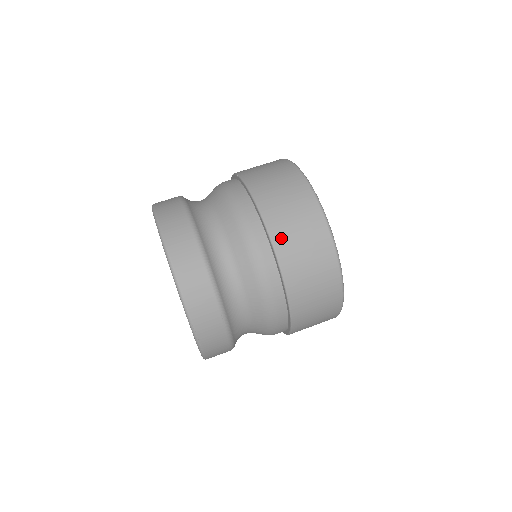
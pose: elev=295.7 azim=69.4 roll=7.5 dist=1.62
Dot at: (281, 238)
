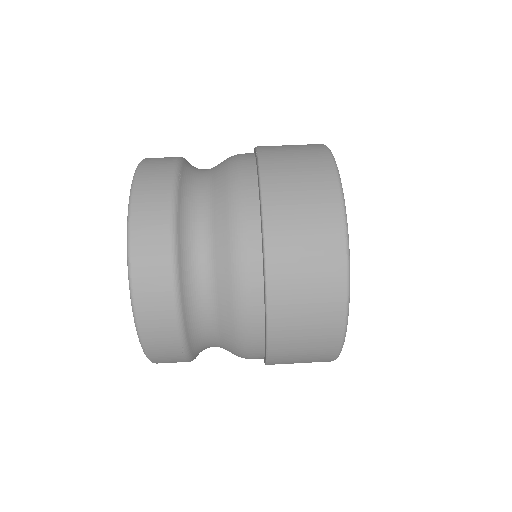
Dot at: (280, 286)
